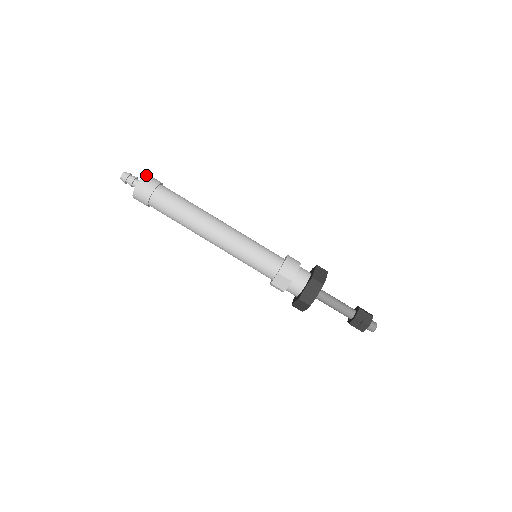
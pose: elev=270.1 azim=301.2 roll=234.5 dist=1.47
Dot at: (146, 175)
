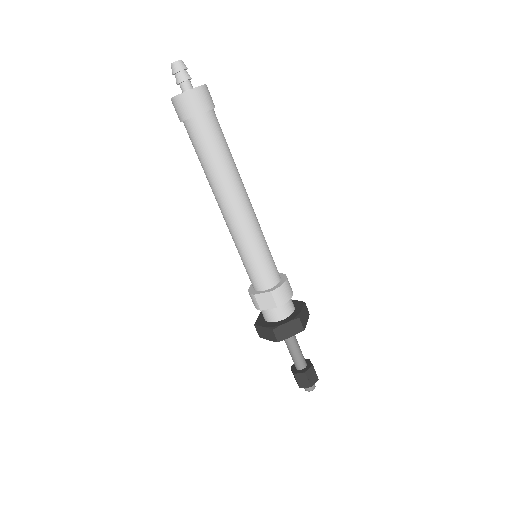
Dot at: (206, 86)
